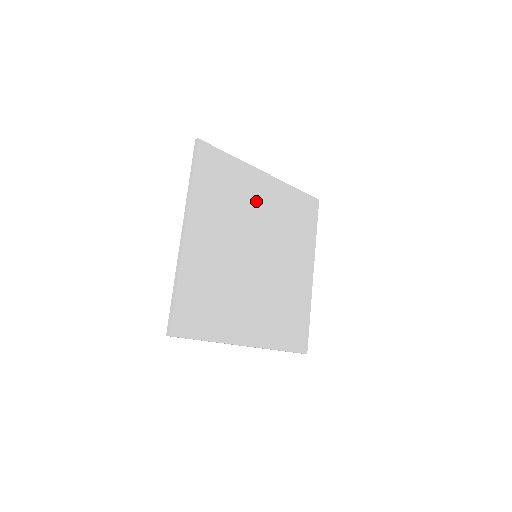
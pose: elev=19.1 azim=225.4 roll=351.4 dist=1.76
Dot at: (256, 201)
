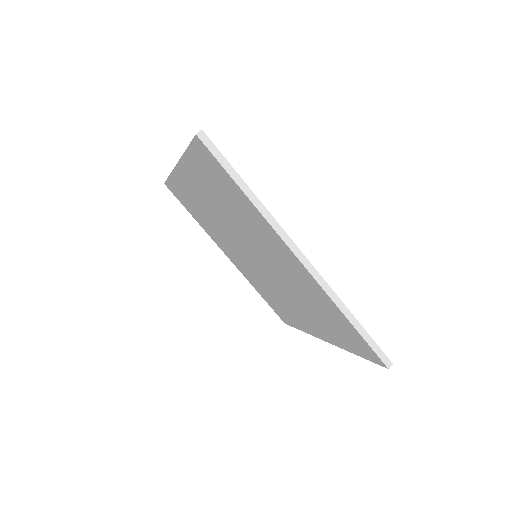
Dot at: occluded
